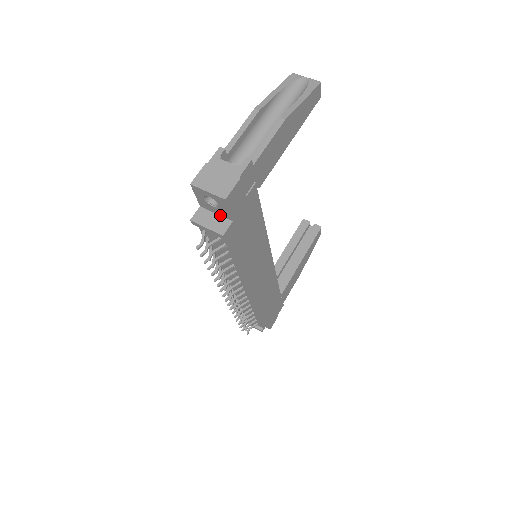
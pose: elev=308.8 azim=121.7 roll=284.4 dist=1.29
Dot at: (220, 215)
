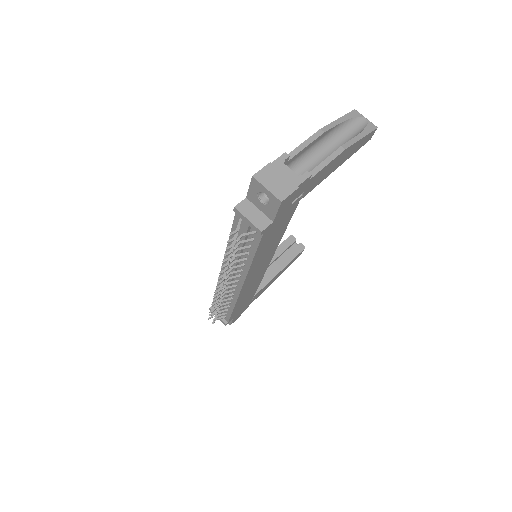
Dot at: (263, 212)
